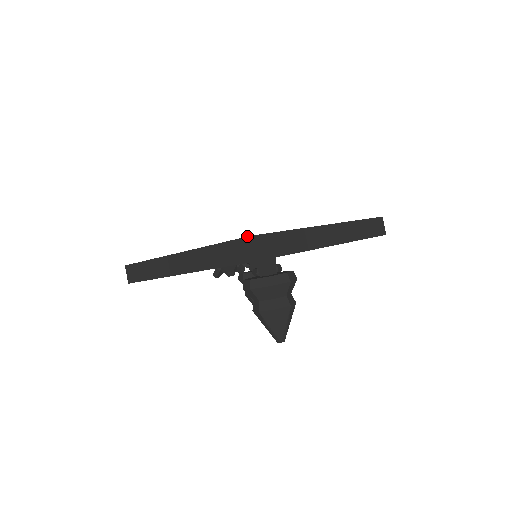
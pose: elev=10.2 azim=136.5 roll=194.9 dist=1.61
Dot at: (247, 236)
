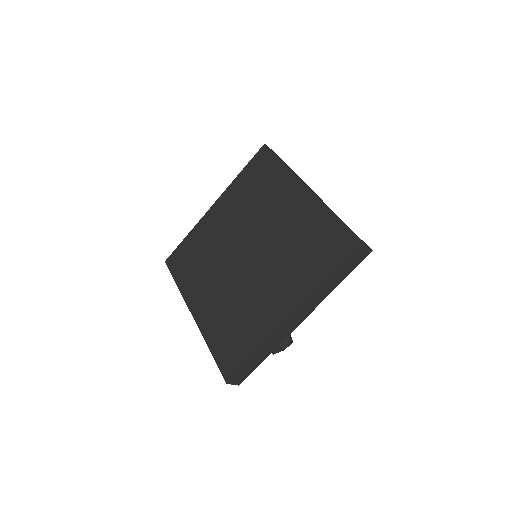
Dot at: (225, 381)
